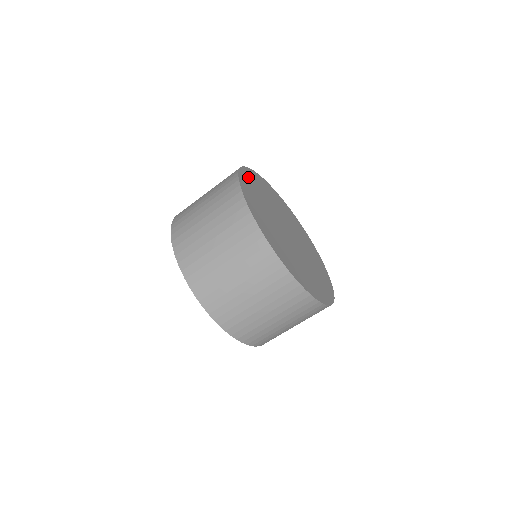
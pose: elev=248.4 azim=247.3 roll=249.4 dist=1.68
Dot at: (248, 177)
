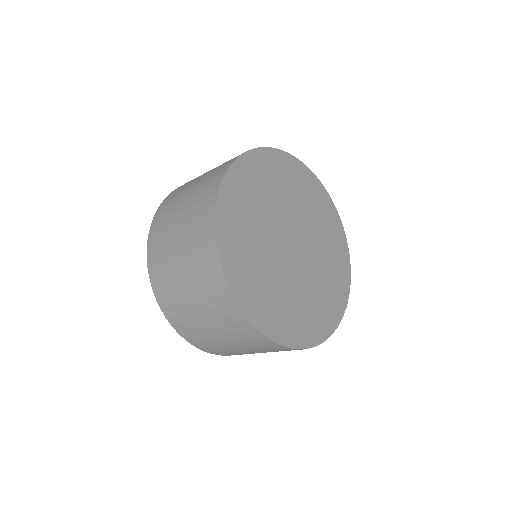
Dot at: (229, 210)
